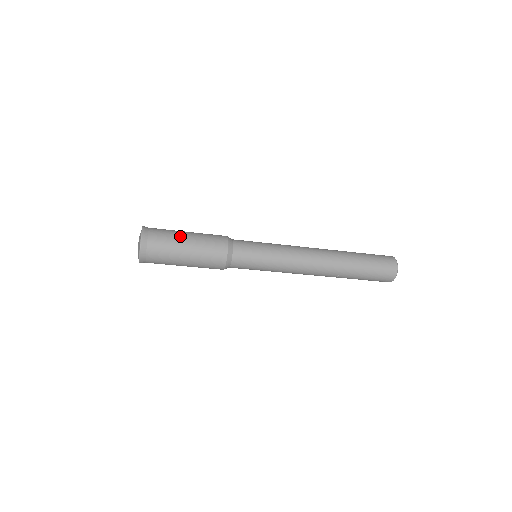
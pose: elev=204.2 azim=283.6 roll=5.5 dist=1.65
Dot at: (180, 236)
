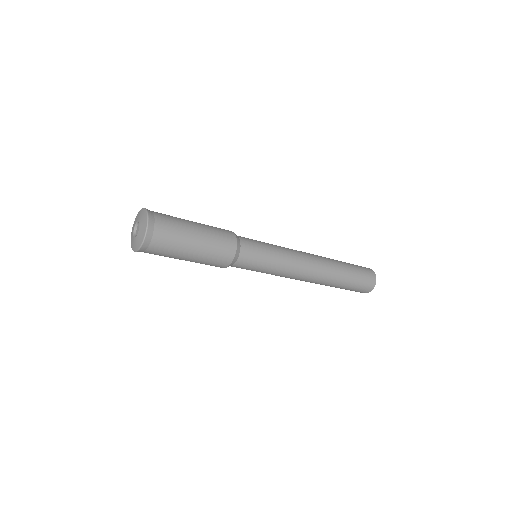
Dot at: (188, 241)
